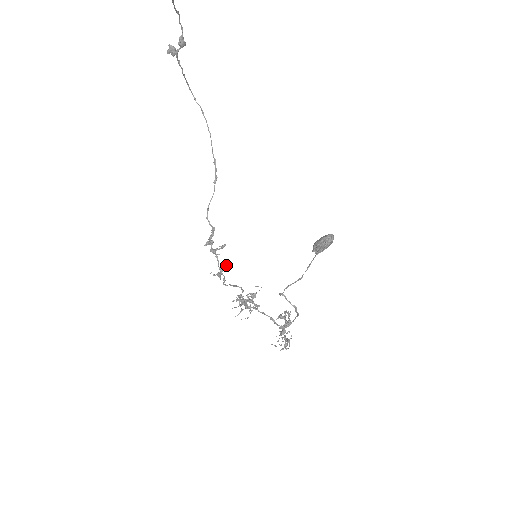
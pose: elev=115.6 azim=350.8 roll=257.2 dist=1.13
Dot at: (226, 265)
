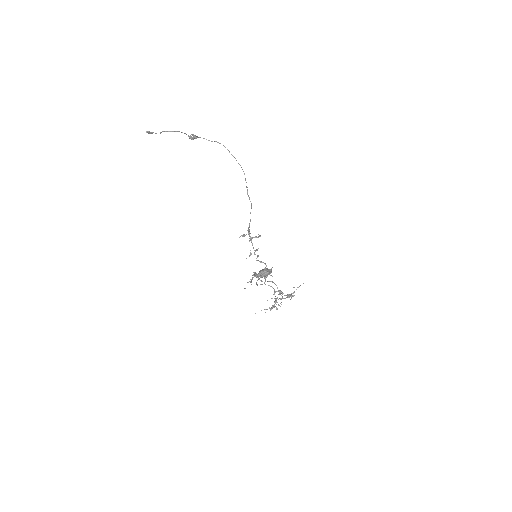
Dot at: (257, 249)
